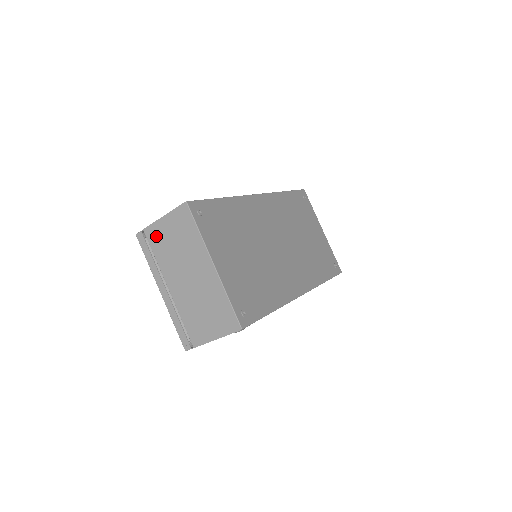
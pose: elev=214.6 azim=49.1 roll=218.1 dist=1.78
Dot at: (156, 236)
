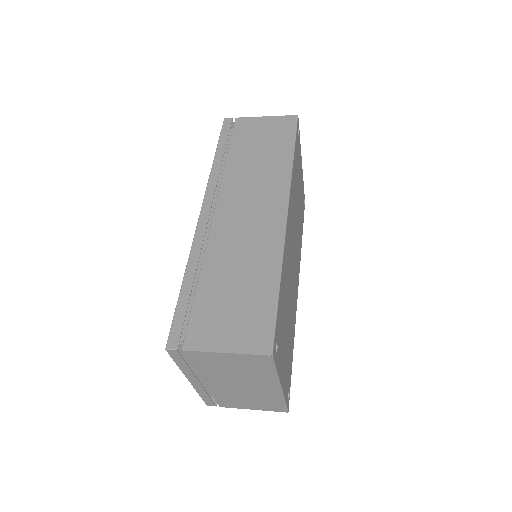
Dot at: (204, 359)
